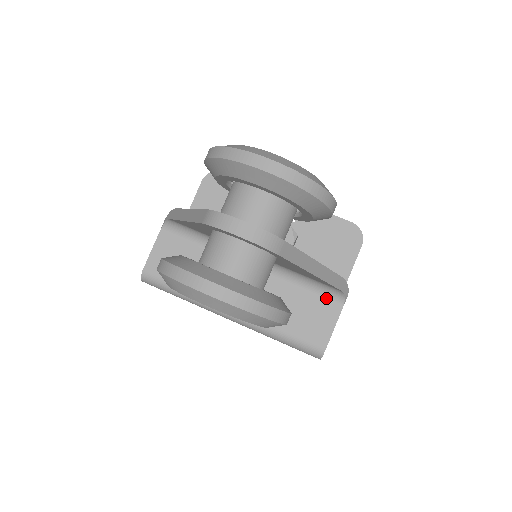
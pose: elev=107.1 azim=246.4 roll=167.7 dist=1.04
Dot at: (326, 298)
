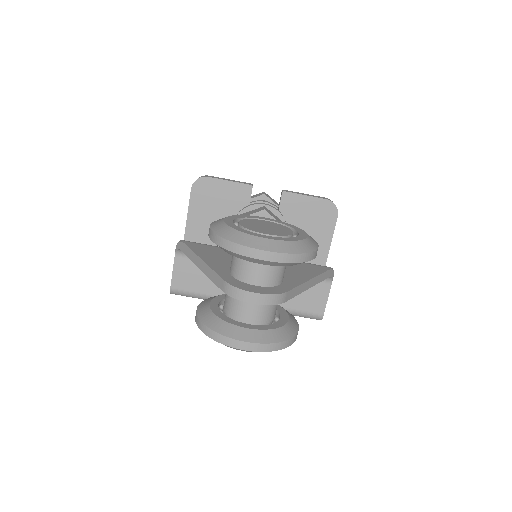
Dot at: occluded
